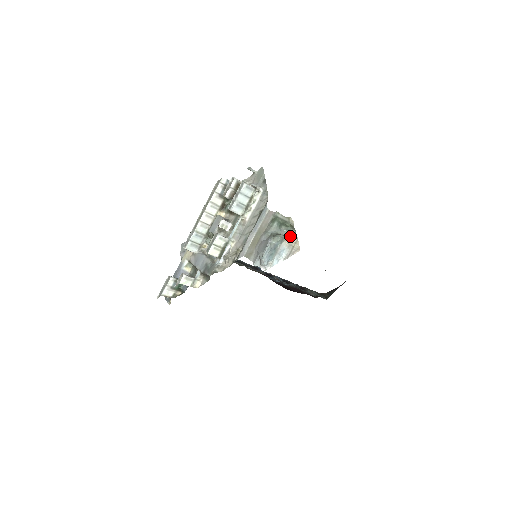
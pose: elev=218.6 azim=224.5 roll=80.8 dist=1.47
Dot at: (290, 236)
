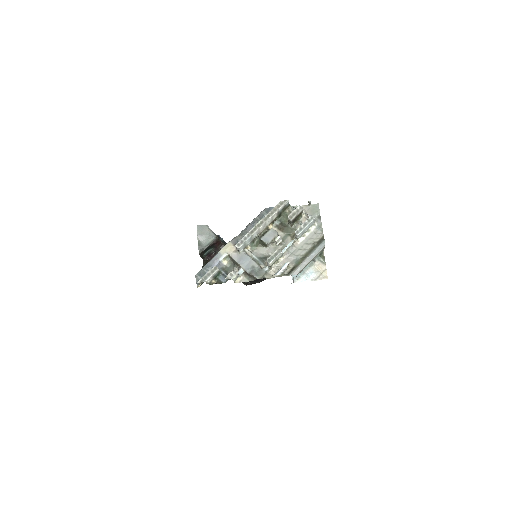
Dot at: (320, 264)
